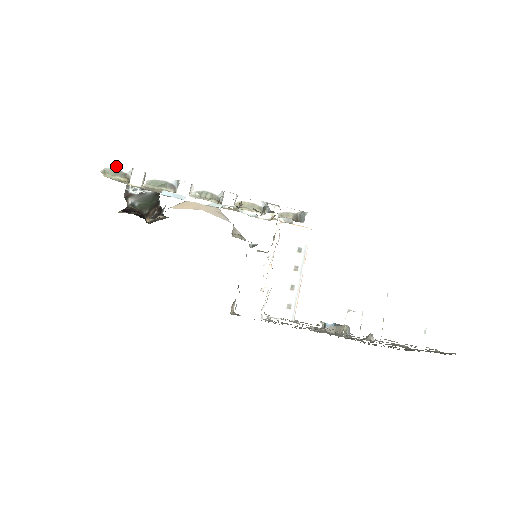
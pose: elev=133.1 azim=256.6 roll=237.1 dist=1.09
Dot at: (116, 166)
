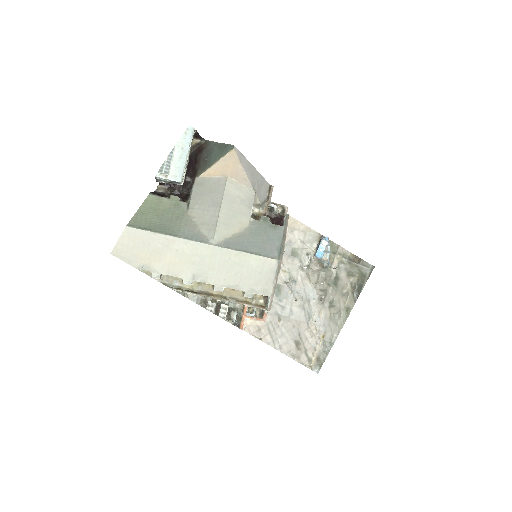
Dot at: (140, 269)
